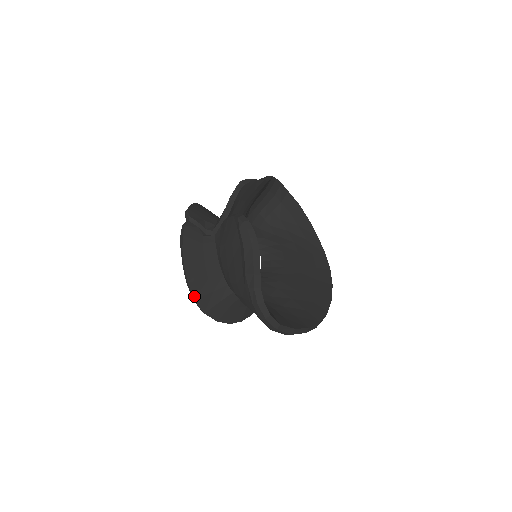
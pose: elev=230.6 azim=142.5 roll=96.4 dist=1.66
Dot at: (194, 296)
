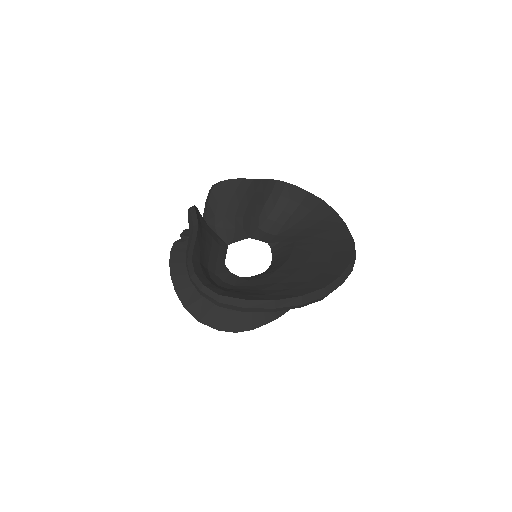
Dot at: (184, 305)
